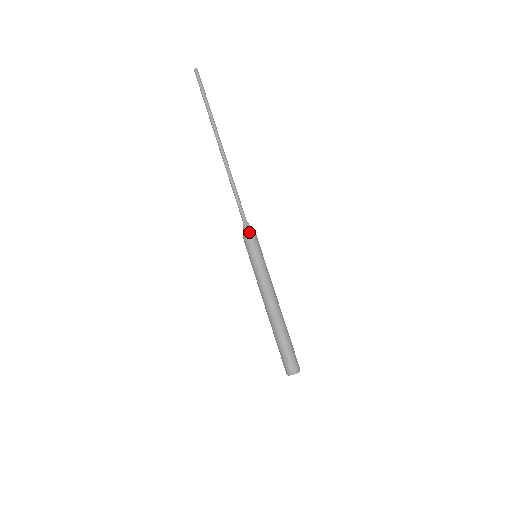
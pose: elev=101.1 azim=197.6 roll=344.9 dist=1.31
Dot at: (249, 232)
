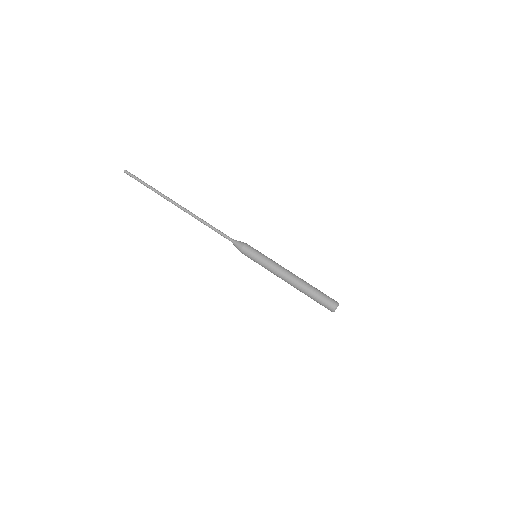
Dot at: (240, 244)
